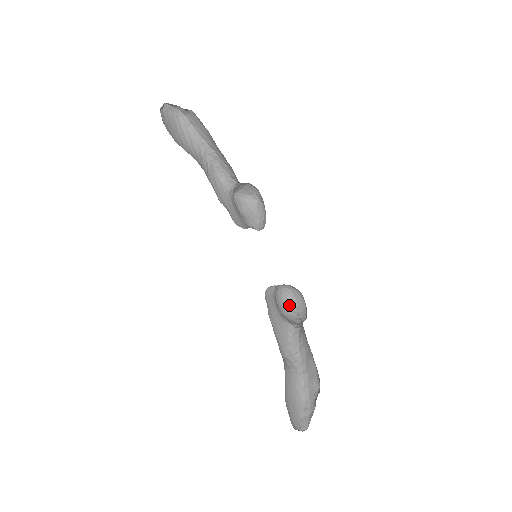
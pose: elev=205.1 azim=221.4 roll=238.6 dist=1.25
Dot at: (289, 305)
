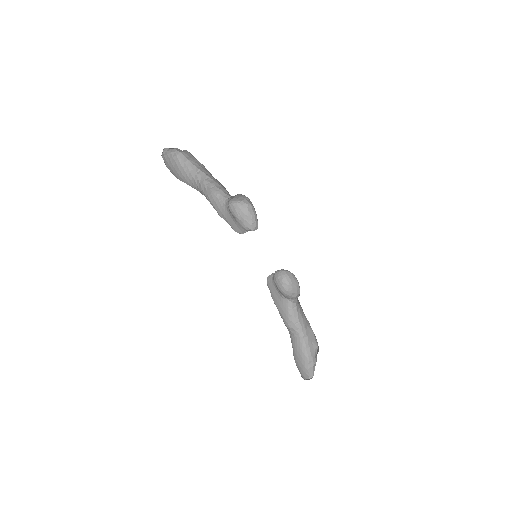
Dot at: (285, 283)
